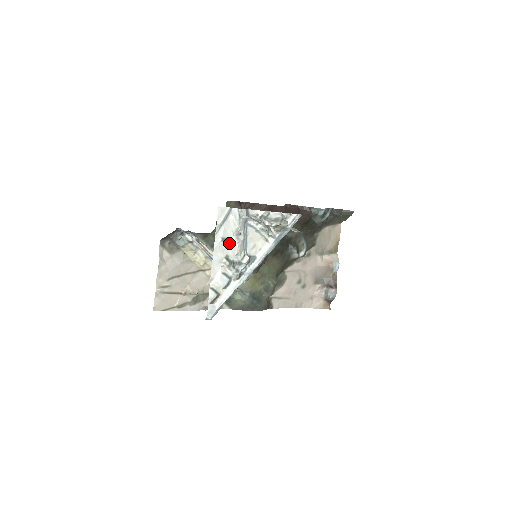
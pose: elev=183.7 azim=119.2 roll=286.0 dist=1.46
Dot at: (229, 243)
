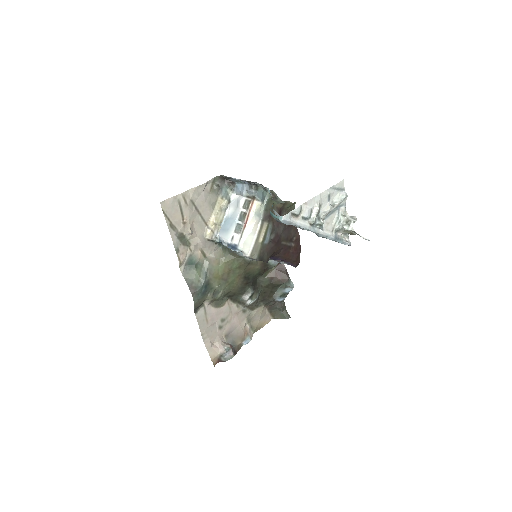
Dot at: (327, 202)
